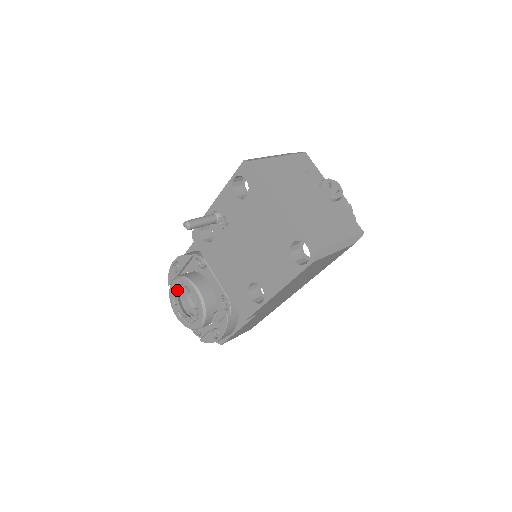
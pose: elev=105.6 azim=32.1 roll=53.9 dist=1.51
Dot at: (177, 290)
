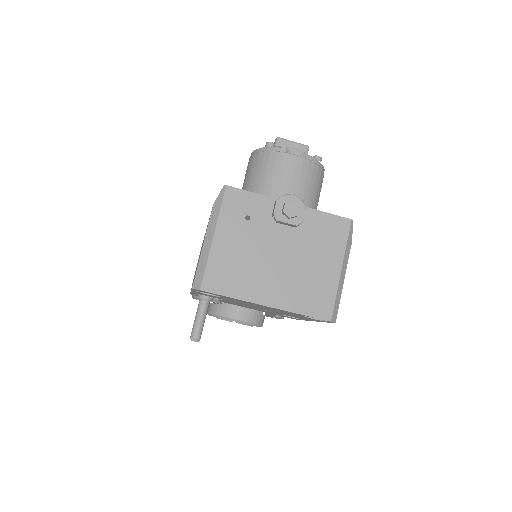
Dot at: occluded
